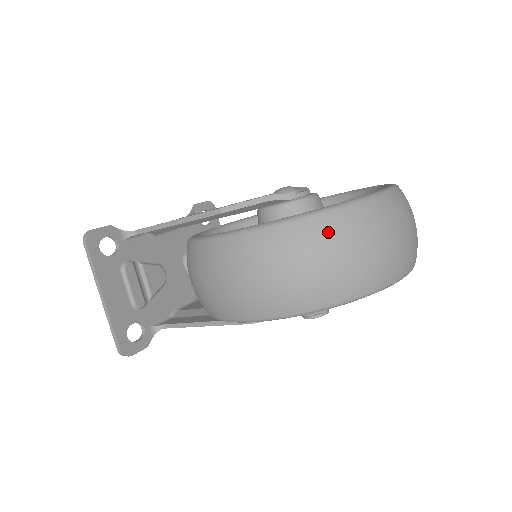
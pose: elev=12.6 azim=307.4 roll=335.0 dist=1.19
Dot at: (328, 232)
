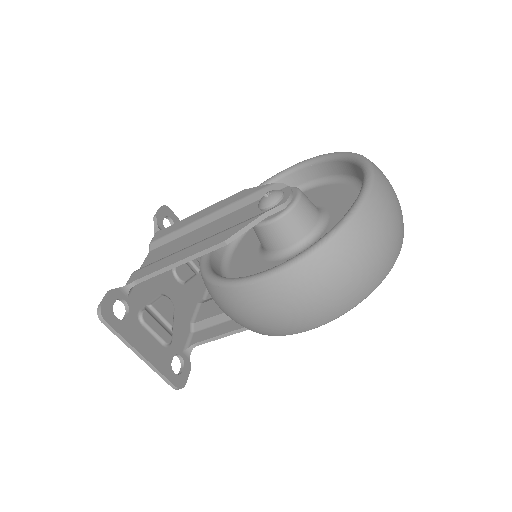
Dot at: (353, 244)
